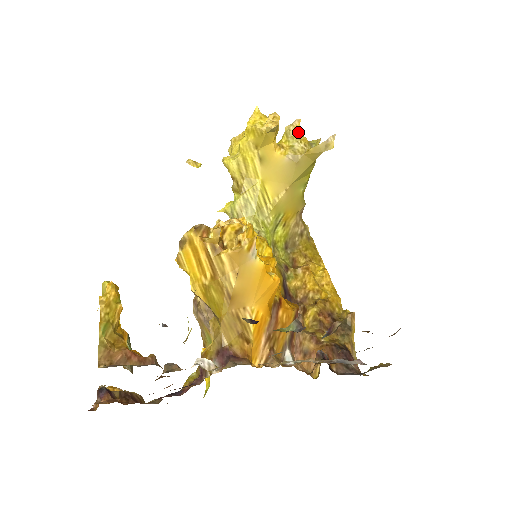
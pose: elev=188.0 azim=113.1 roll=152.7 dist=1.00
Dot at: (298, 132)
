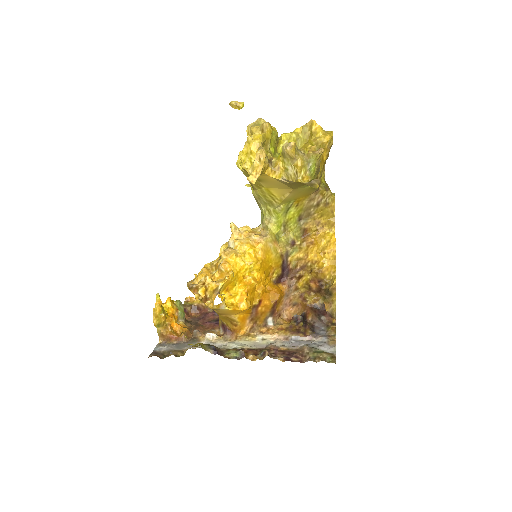
Dot at: (292, 156)
